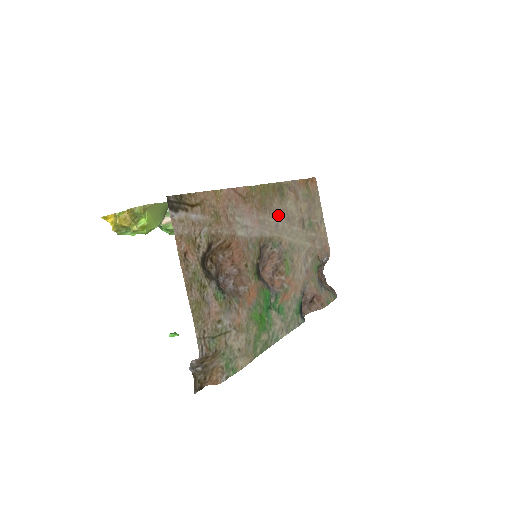
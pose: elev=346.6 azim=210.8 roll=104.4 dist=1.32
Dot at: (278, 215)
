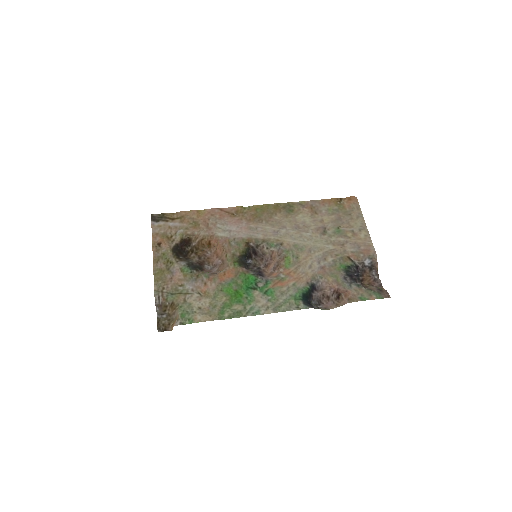
Dot at: (281, 225)
